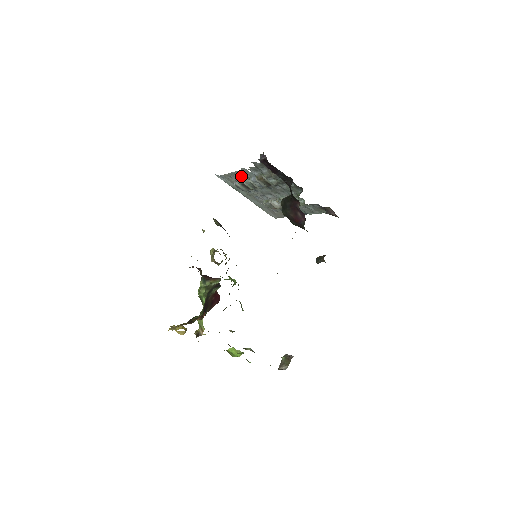
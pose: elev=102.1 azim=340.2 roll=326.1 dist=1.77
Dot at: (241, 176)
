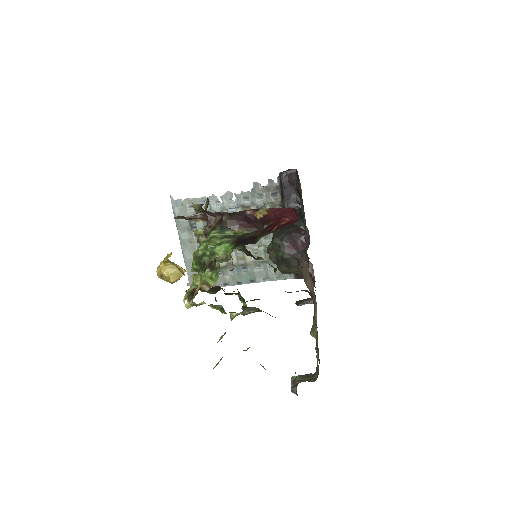
Dot at: (213, 205)
